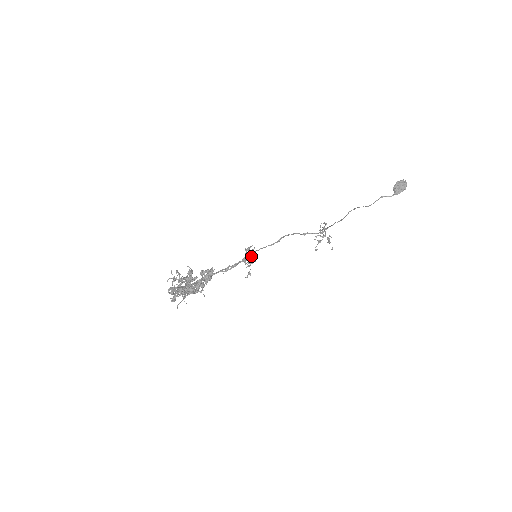
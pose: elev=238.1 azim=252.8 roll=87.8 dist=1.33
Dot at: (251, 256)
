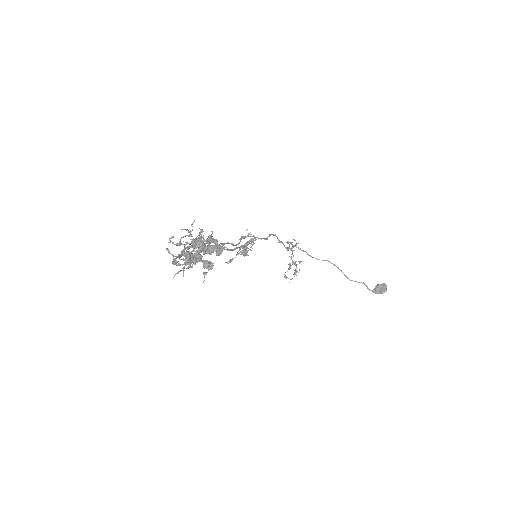
Dot at: occluded
